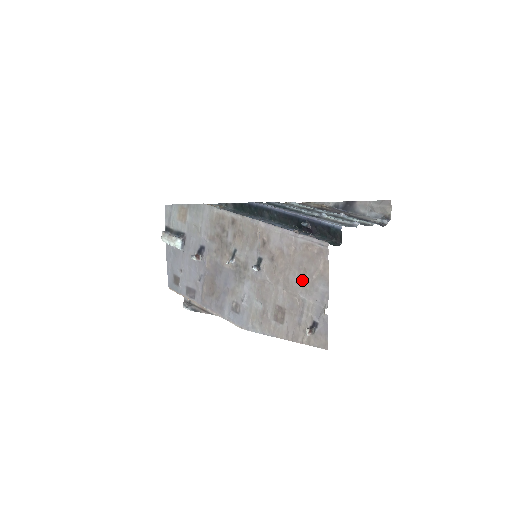
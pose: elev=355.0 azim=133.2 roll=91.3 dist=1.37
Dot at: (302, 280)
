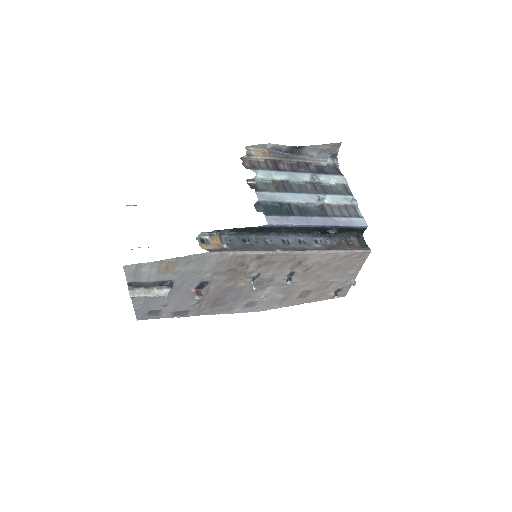
Dot at: (336, 273)
